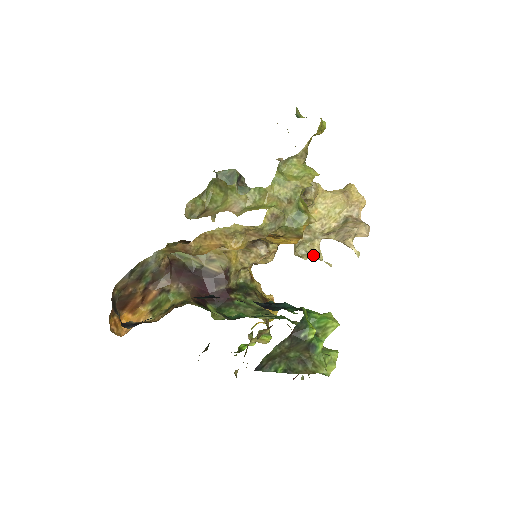
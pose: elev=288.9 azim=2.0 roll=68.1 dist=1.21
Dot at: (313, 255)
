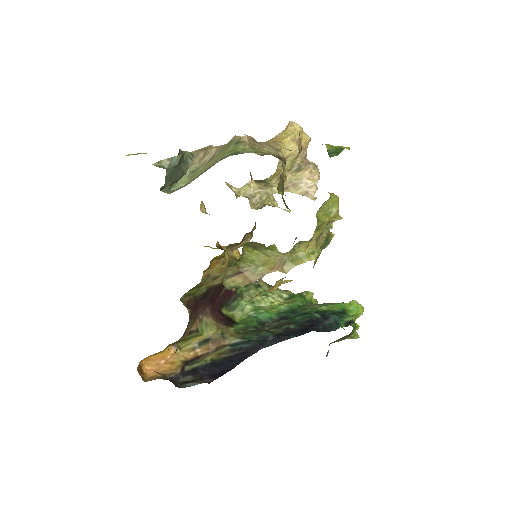
Dot at: (270, 205)
